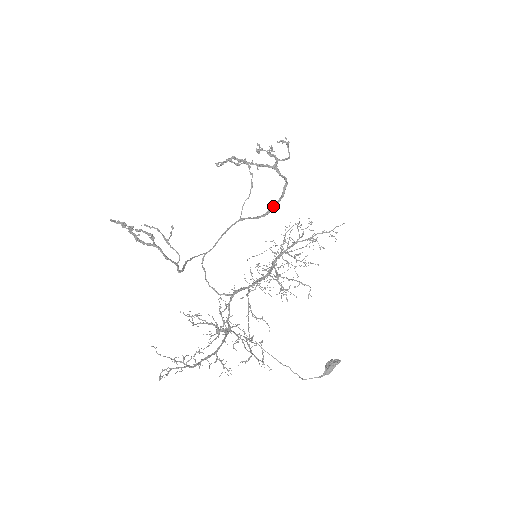
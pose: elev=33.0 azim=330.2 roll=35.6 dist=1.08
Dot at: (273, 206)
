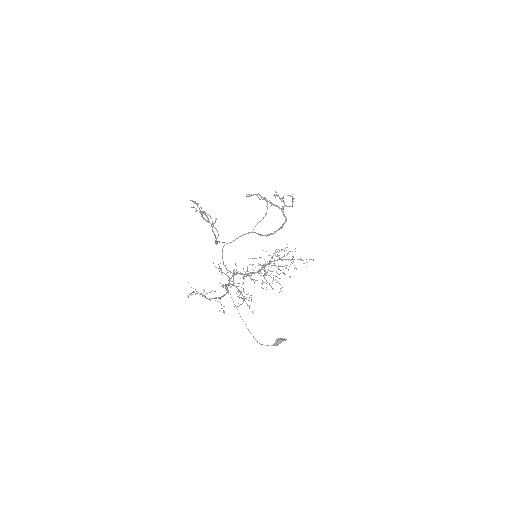
Dot at: occluded
